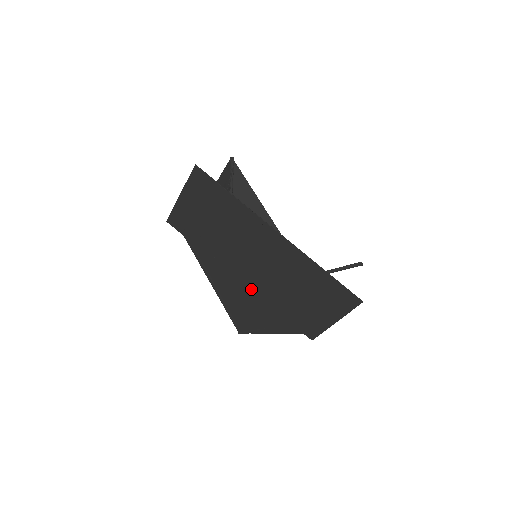
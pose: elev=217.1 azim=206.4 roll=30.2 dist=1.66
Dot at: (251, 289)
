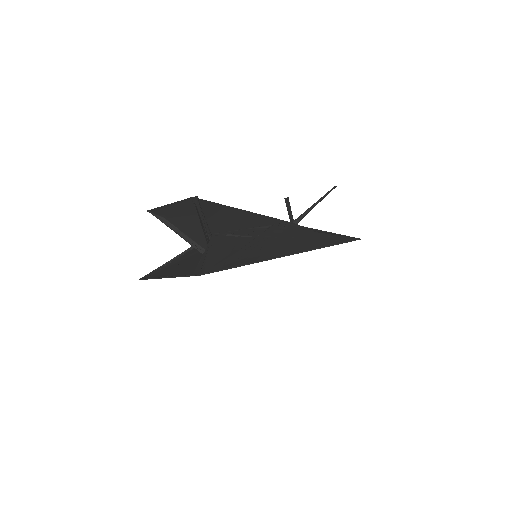
Dot at: occluded
